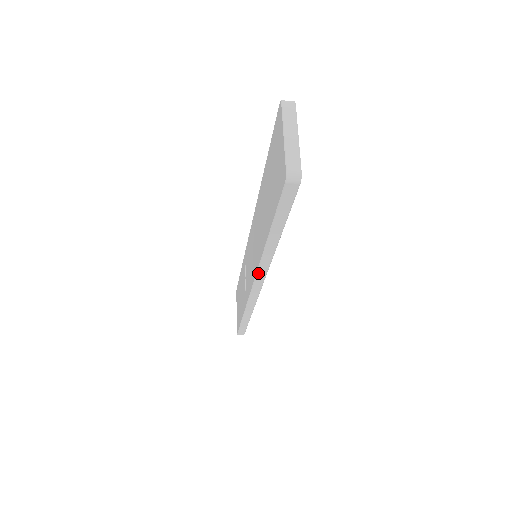
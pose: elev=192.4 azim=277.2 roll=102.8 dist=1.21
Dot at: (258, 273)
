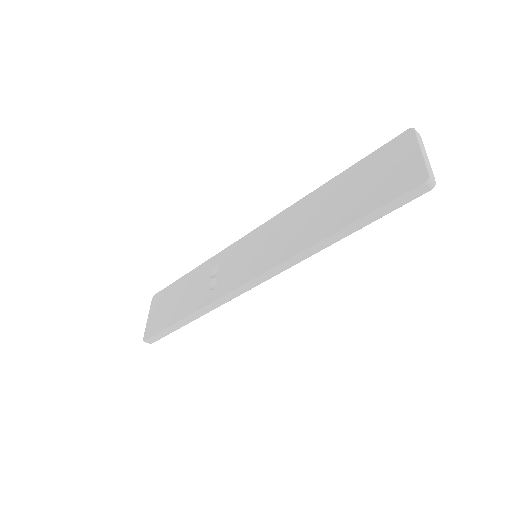
Dot at: (278, 267)
